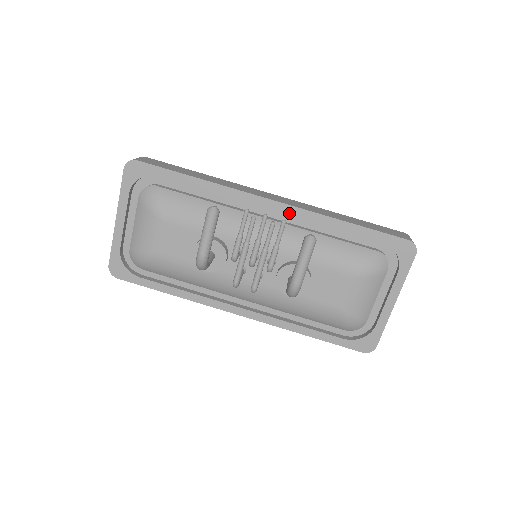
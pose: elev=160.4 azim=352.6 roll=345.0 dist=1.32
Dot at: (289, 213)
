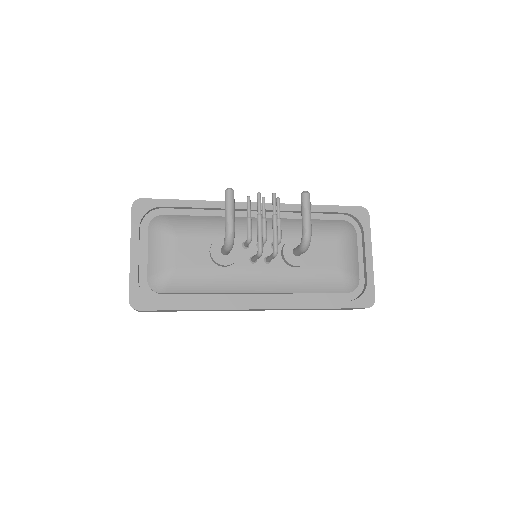
Dot at: (272, 209)
